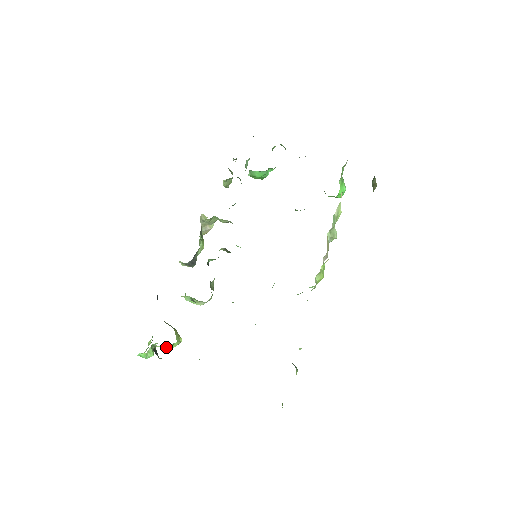
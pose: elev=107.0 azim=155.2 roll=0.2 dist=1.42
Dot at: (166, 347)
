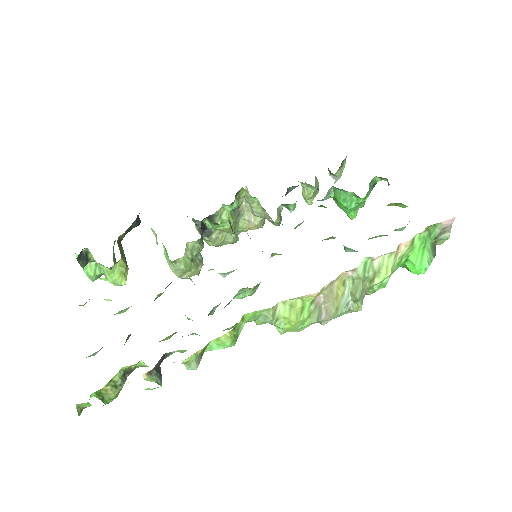
Dot at: (105, 274)
